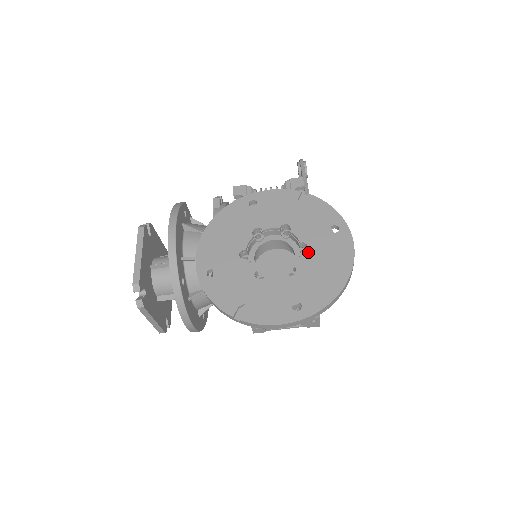
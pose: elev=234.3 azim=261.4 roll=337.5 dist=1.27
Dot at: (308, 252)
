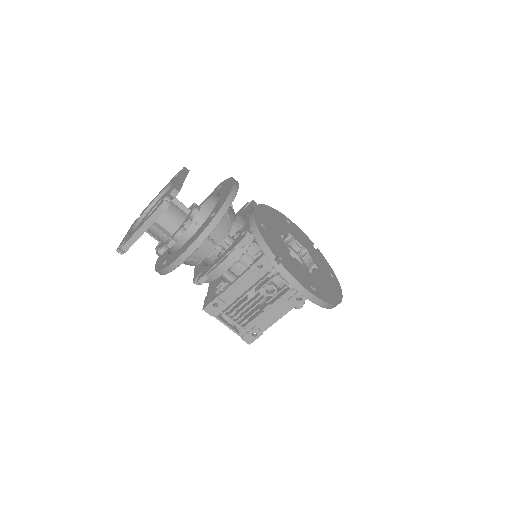
Dot at: (319, 271)
